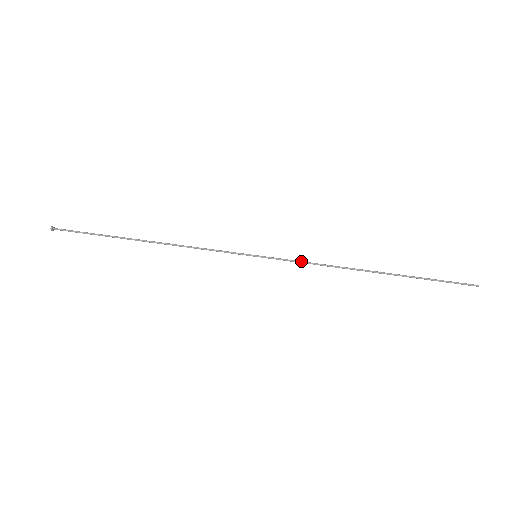
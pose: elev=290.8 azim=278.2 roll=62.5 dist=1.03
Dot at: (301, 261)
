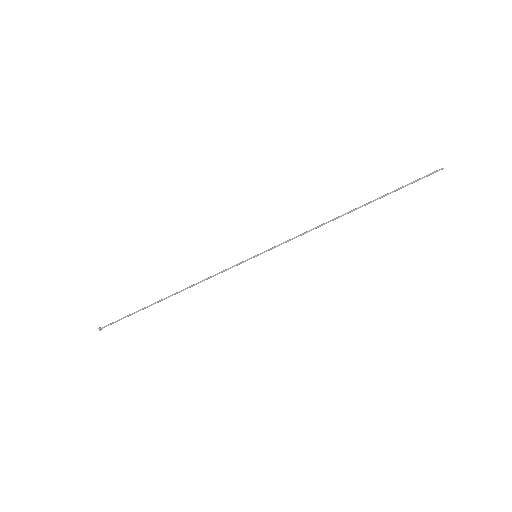
Dot at: (292, 239)
